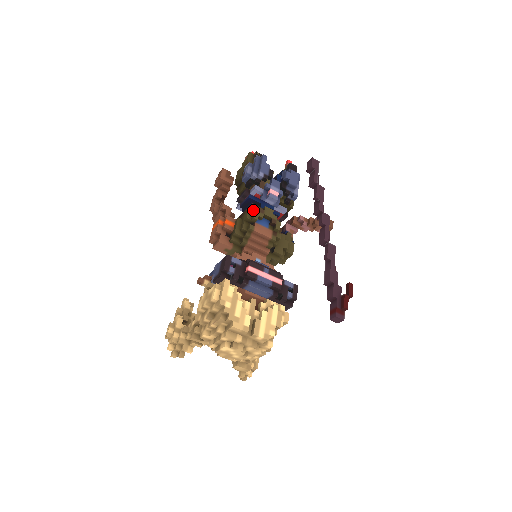
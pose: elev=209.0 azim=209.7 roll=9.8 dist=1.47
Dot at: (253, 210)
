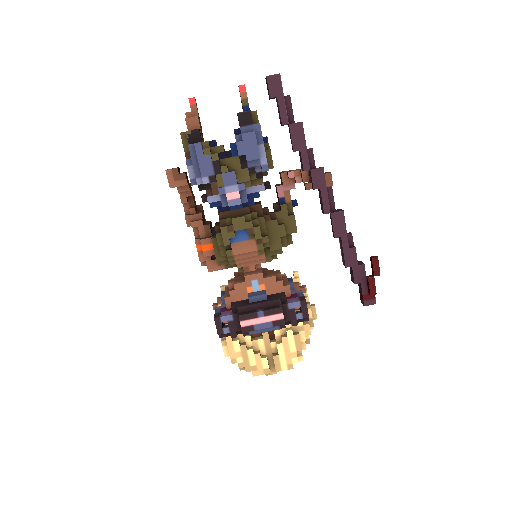
Dot at: occluded
